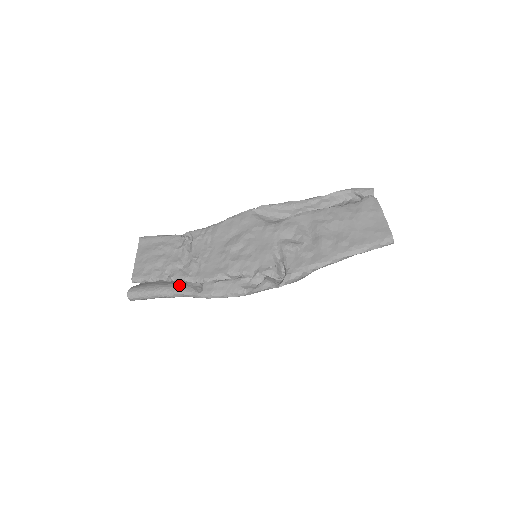
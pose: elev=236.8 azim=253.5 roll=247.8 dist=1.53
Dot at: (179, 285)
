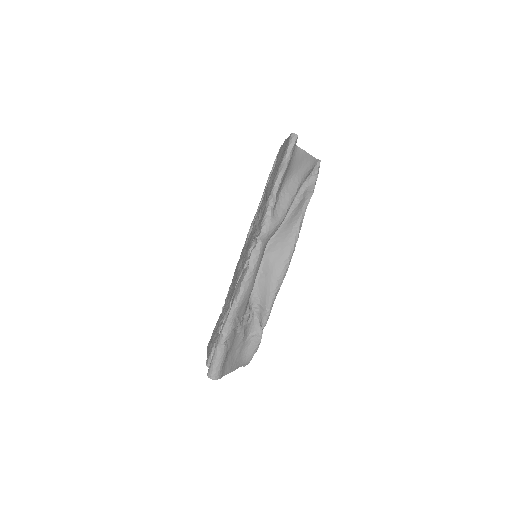
Dot at: occluded
